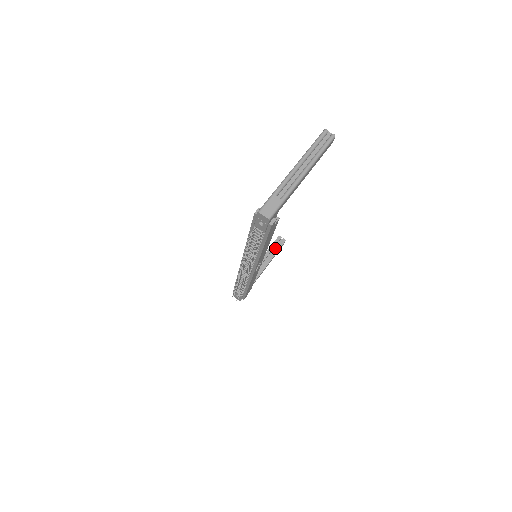
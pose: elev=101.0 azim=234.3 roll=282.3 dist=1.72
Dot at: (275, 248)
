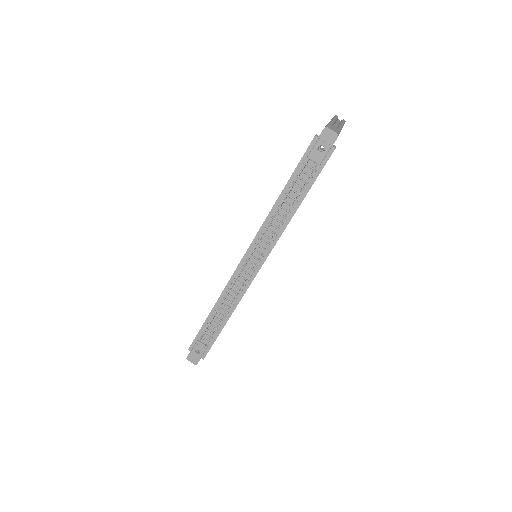
Dot at: occluded
